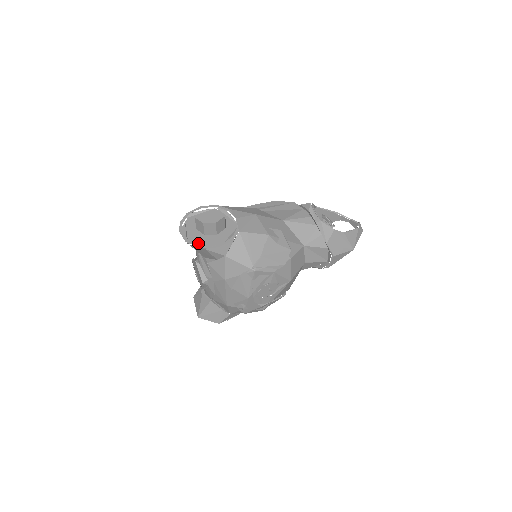
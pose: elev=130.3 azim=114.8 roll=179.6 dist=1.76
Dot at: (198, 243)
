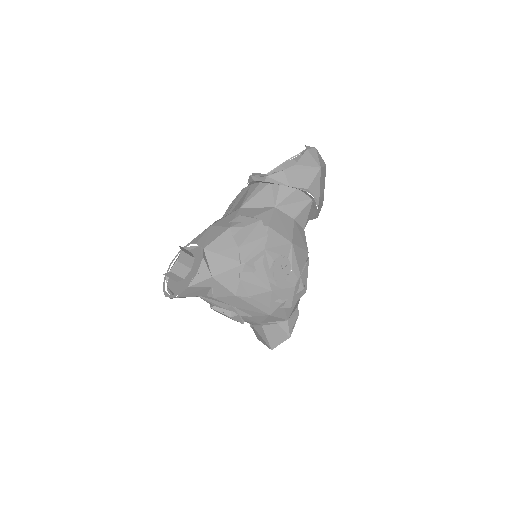
Dot at: occluded
